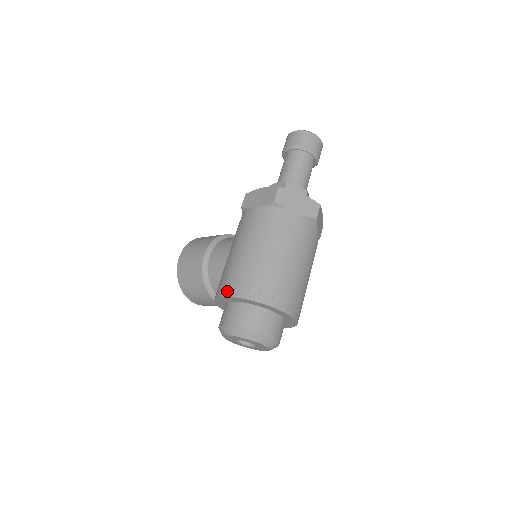
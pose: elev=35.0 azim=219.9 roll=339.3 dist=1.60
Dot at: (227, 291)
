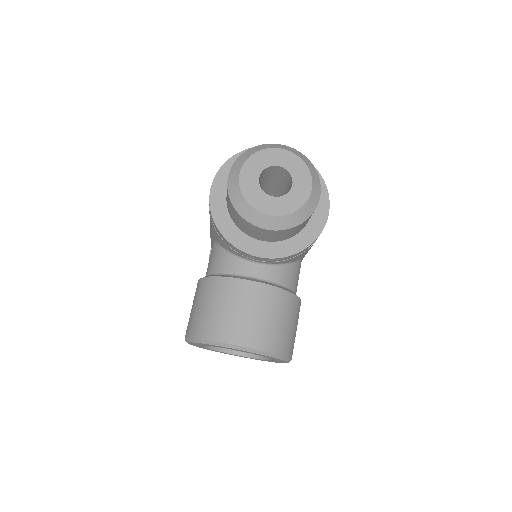
Dot at: occluded
